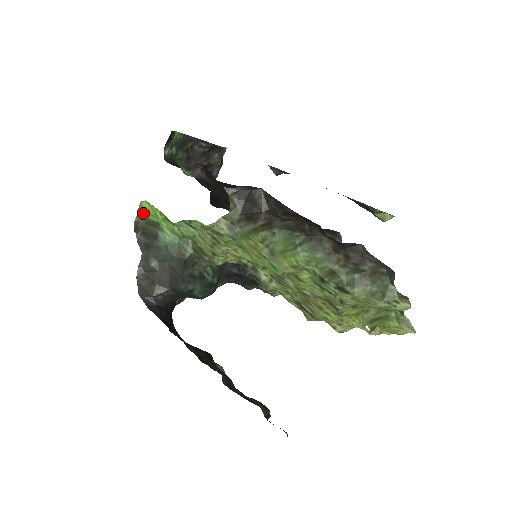
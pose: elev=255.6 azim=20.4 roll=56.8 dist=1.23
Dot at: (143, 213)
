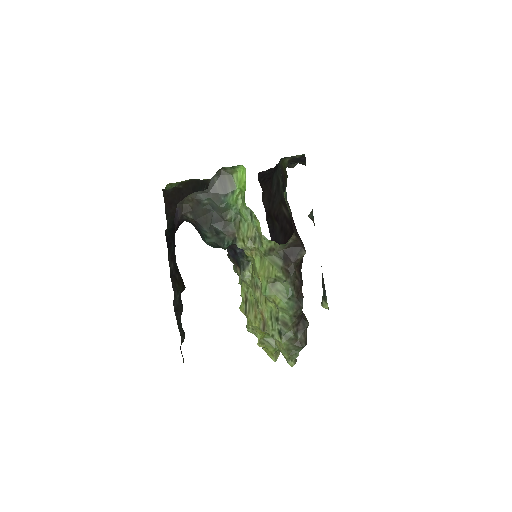
Dot at: (234, 169)
